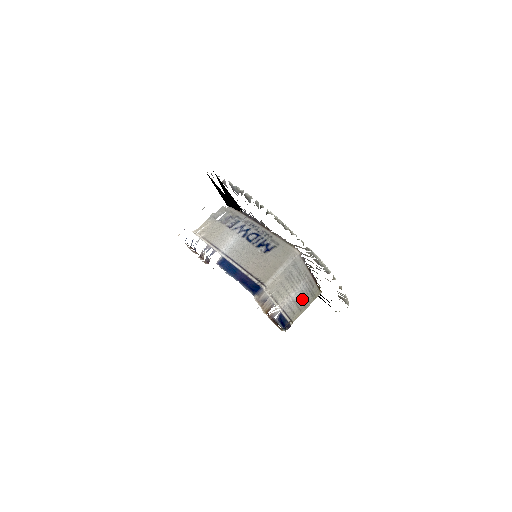
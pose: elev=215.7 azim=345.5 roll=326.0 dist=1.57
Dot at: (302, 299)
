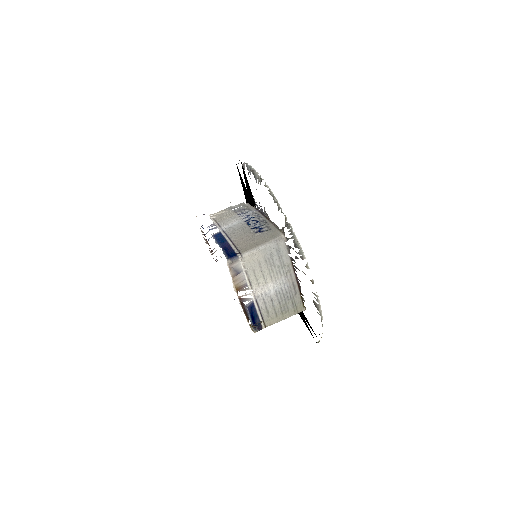
Dot at: (280, 301)
